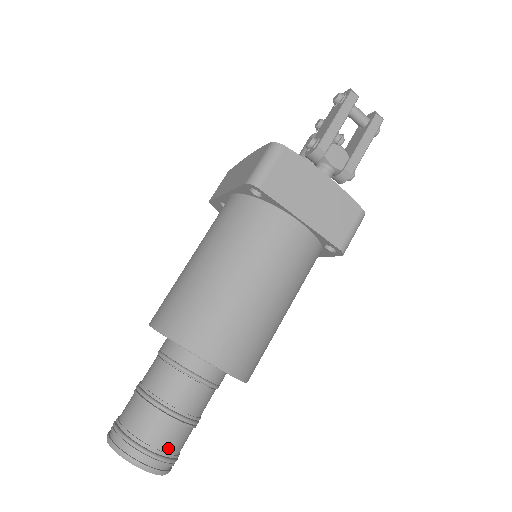
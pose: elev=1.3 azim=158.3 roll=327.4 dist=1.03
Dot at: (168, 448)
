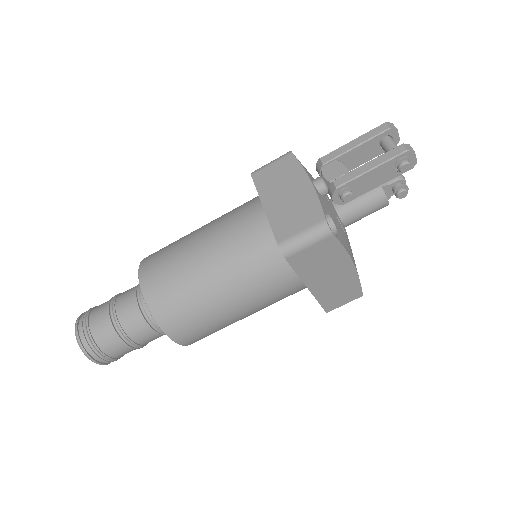
Dot at: (93, 329)
